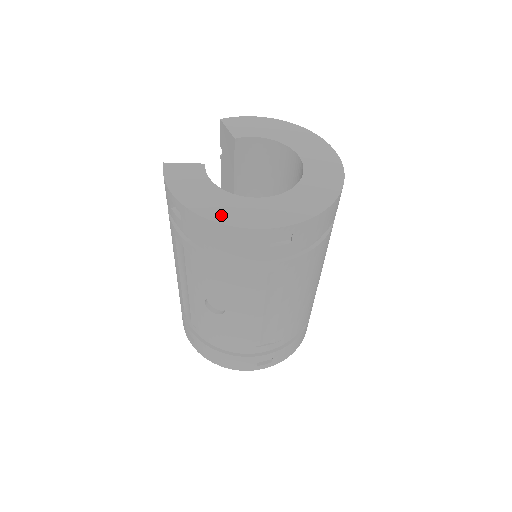
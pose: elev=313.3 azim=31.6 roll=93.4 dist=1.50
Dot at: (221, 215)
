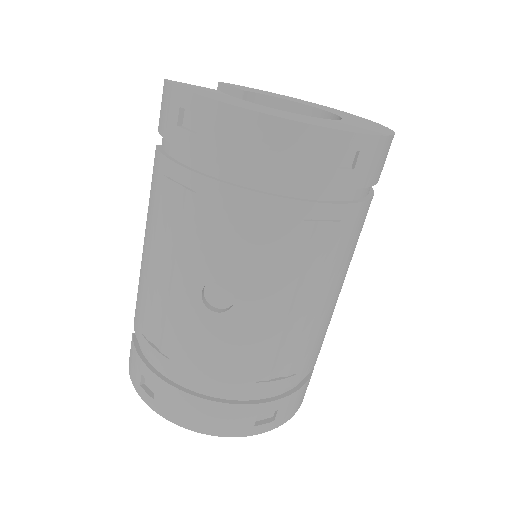
Dot at: (267, 112)
